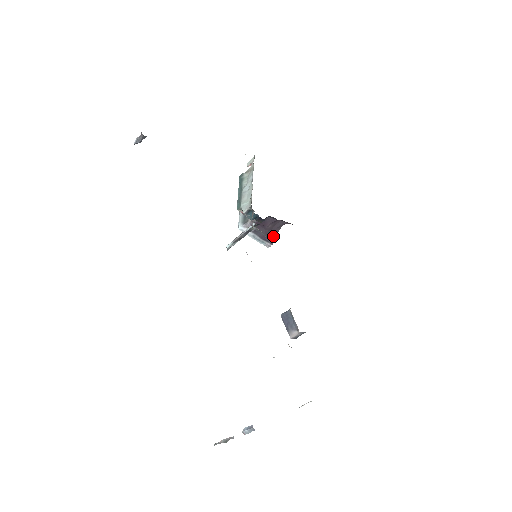
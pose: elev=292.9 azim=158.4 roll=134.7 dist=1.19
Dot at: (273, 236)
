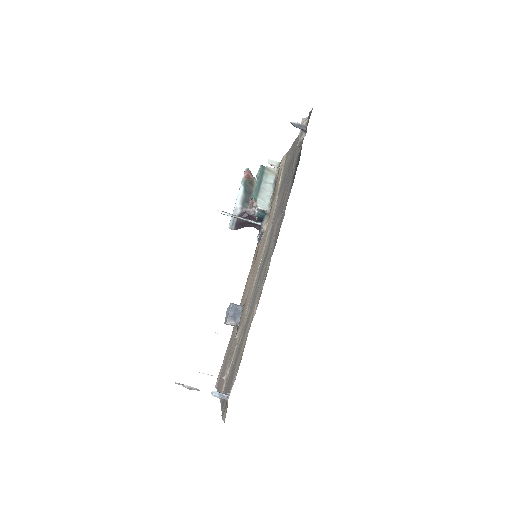
Dot at: (242, 227)
